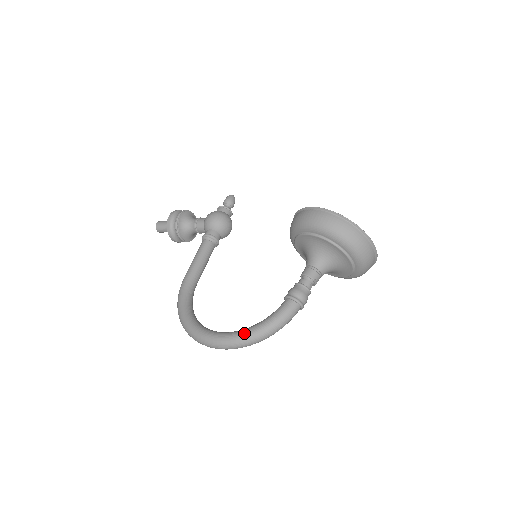
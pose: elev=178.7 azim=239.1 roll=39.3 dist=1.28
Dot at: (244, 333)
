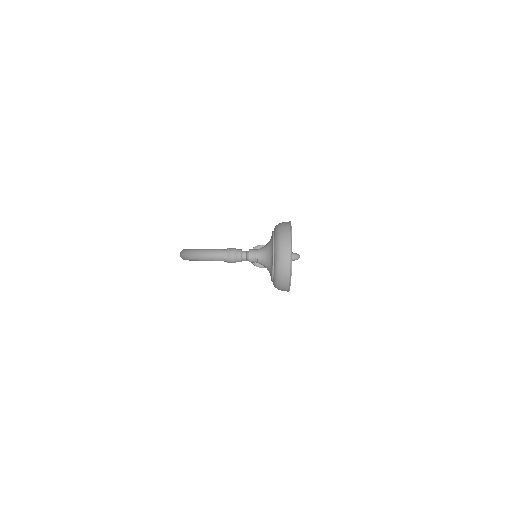
Dot at: occluded
